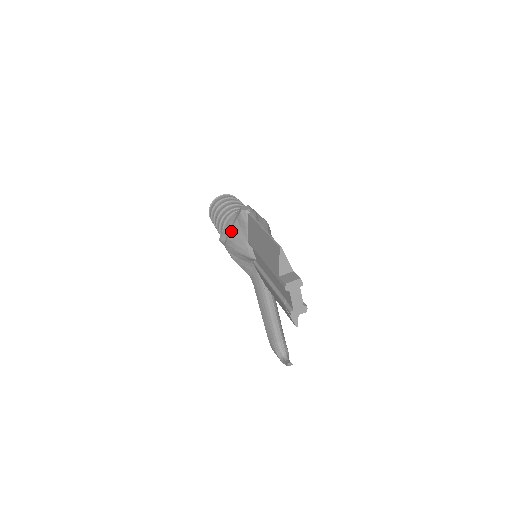
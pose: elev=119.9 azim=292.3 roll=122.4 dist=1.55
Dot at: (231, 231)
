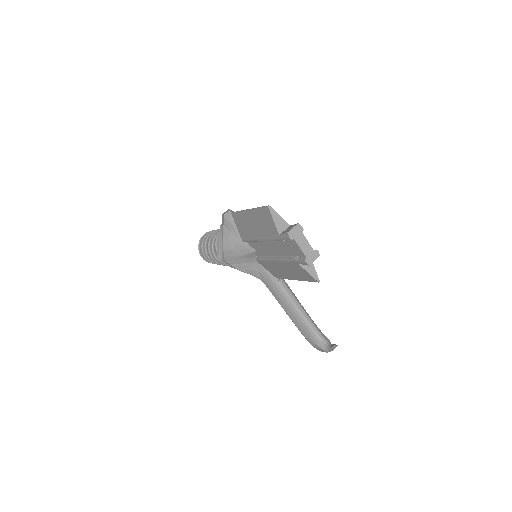
Dot at: (223, 240)
